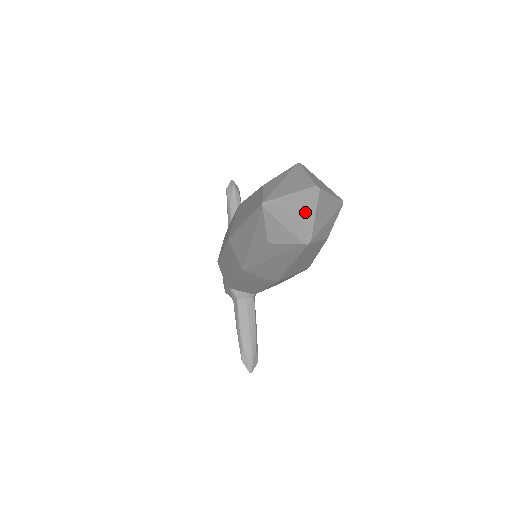
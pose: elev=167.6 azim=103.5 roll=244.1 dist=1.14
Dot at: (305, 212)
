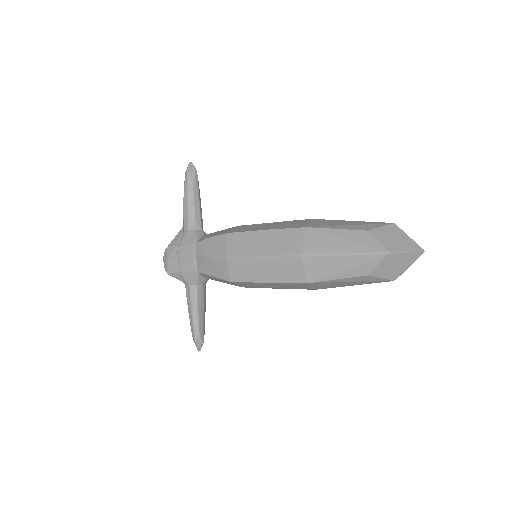
Dot at: (407, 263)
